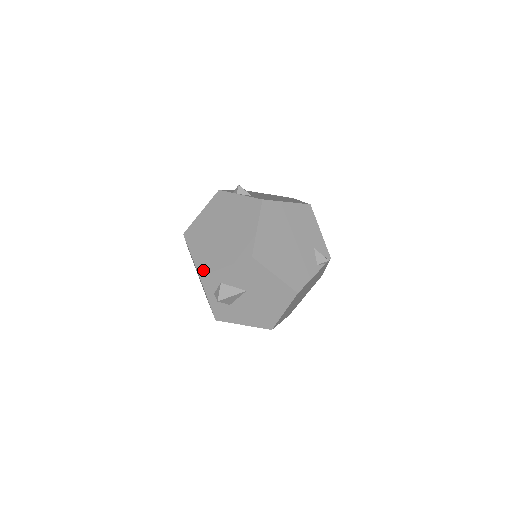
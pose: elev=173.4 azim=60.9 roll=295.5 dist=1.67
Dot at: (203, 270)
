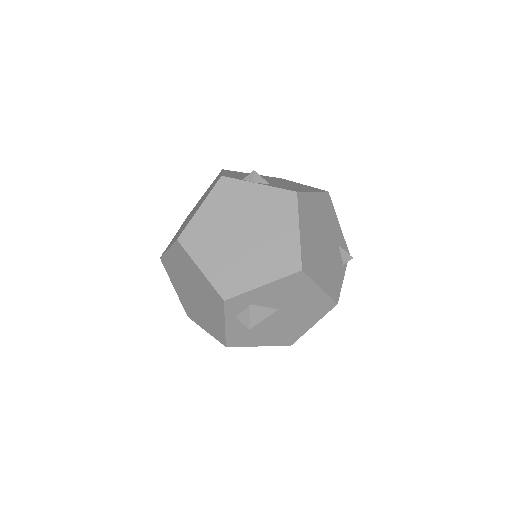
Dot at: (228, 291)
